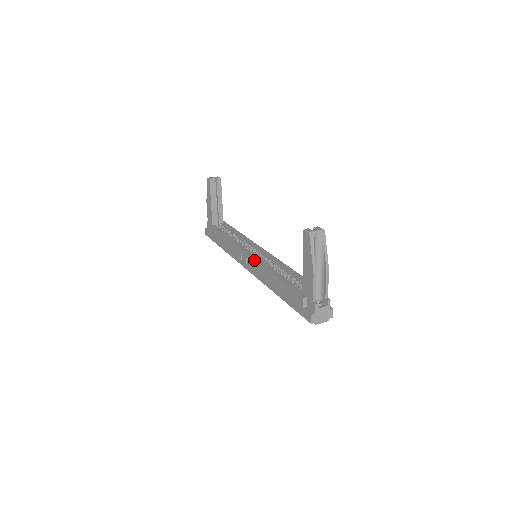
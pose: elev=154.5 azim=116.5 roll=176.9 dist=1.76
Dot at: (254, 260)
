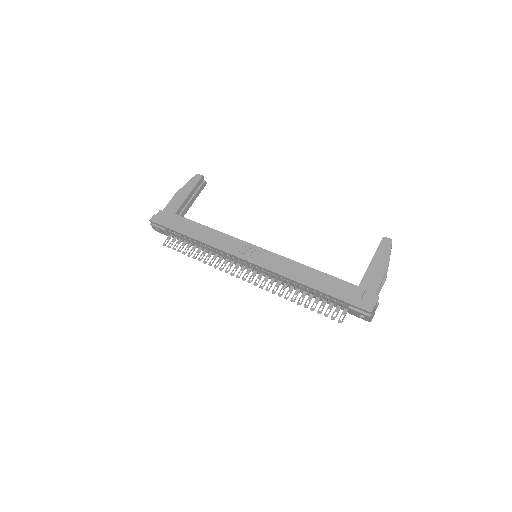
Dot at: occluded
